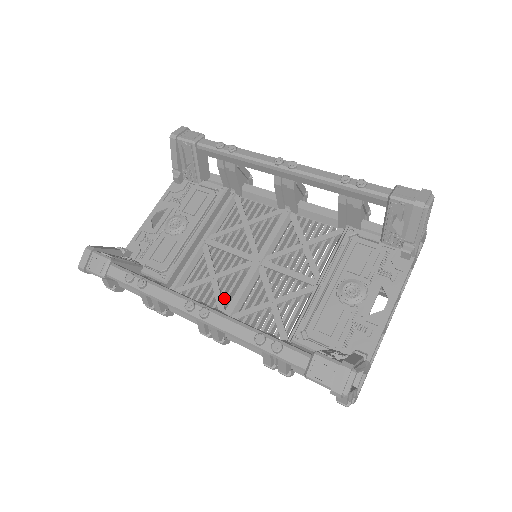
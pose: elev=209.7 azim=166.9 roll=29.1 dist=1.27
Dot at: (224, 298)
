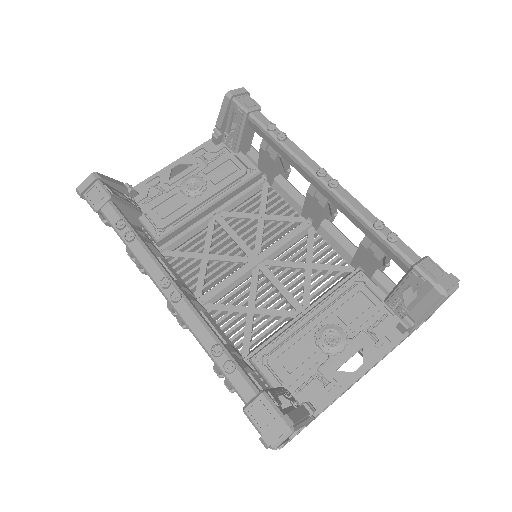
Dot at: (207, 281)
